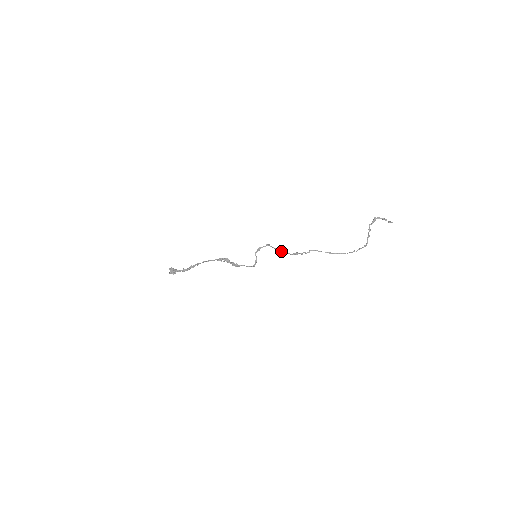
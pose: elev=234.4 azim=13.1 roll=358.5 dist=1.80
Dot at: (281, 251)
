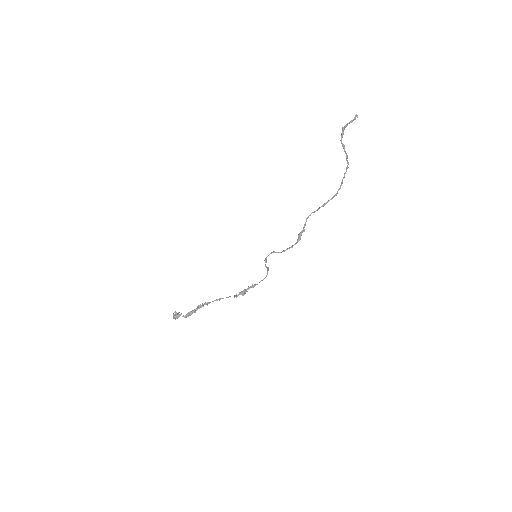
Dot at: occluded
